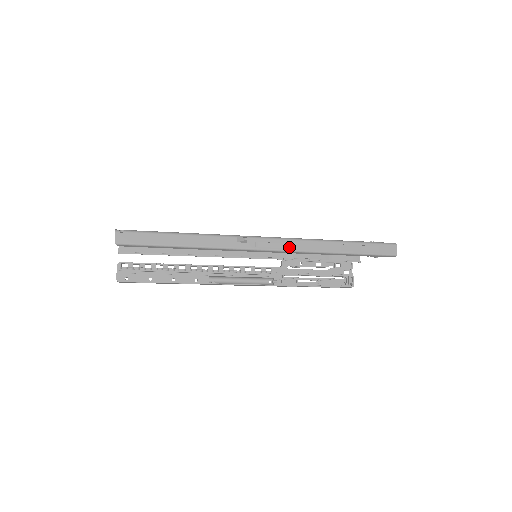
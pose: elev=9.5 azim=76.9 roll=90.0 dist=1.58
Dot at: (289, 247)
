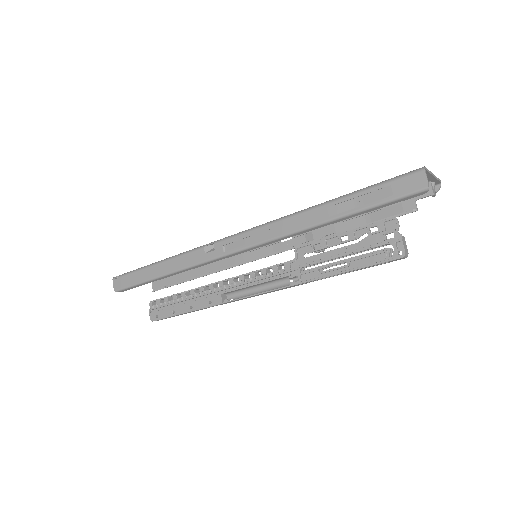
Dot at: (260, 238)
